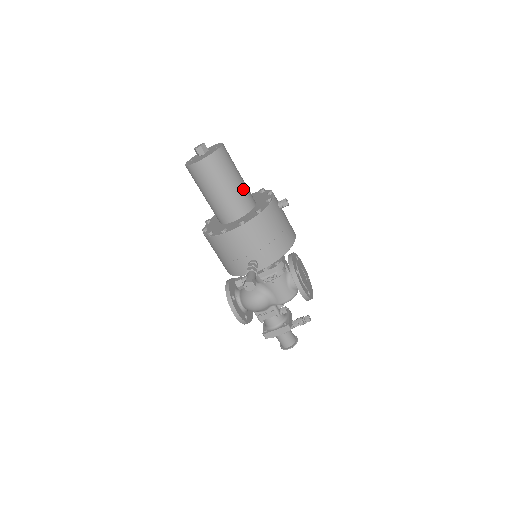
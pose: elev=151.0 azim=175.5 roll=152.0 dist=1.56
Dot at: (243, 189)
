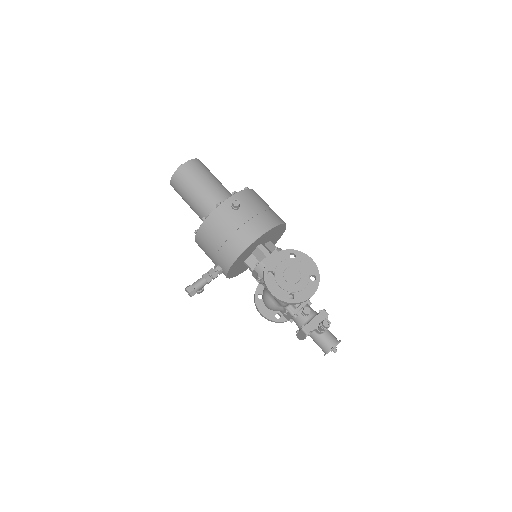
Dot at: (207, 198)
